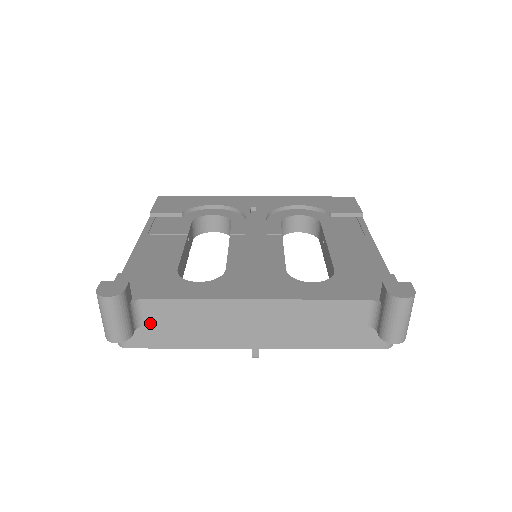
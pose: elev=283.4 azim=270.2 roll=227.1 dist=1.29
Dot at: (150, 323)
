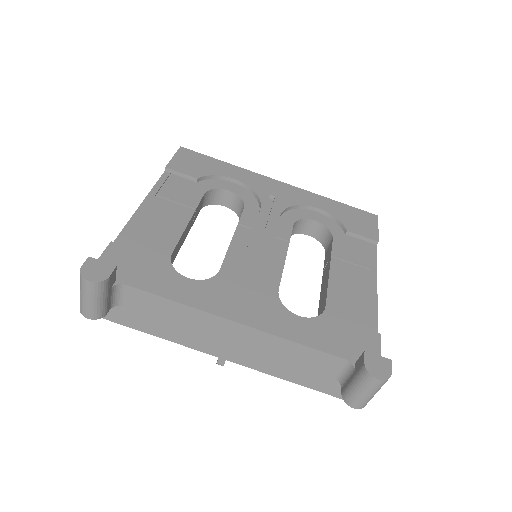
Dot at: (128, 306)
